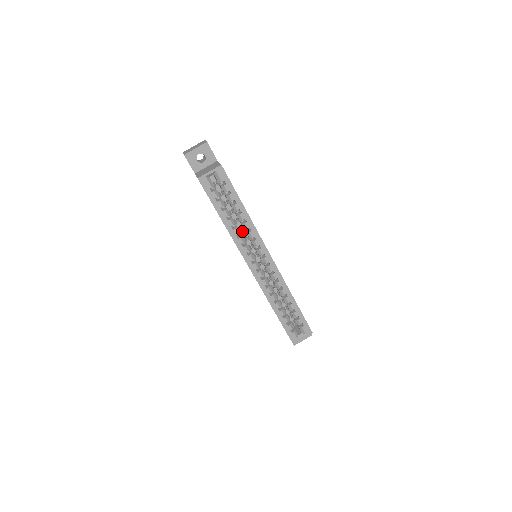
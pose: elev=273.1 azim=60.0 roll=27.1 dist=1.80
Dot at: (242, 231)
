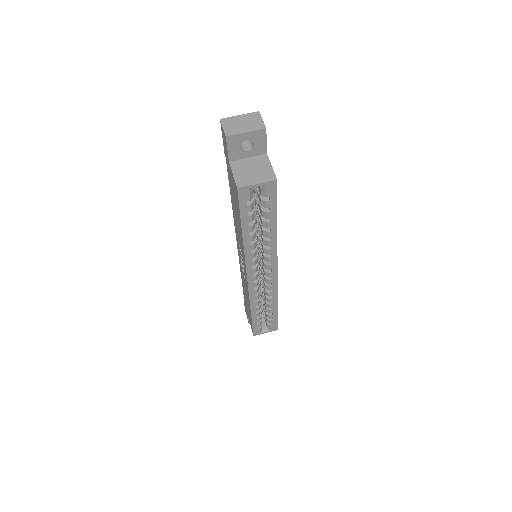
Dot at: occluded
